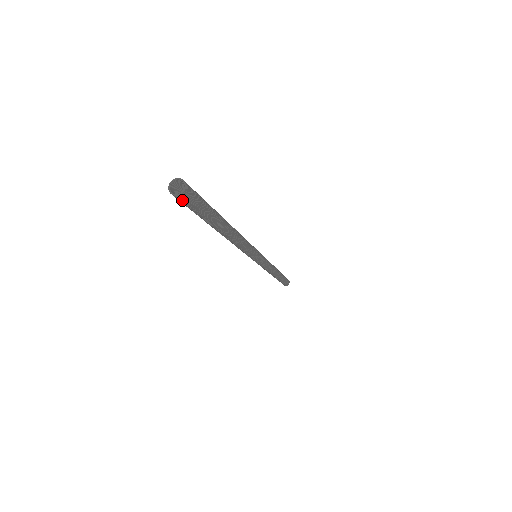
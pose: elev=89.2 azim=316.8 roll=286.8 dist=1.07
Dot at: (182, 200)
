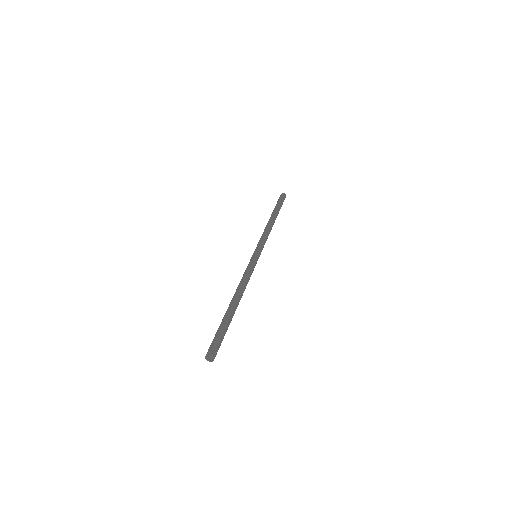
Dot at: (215, 356)
